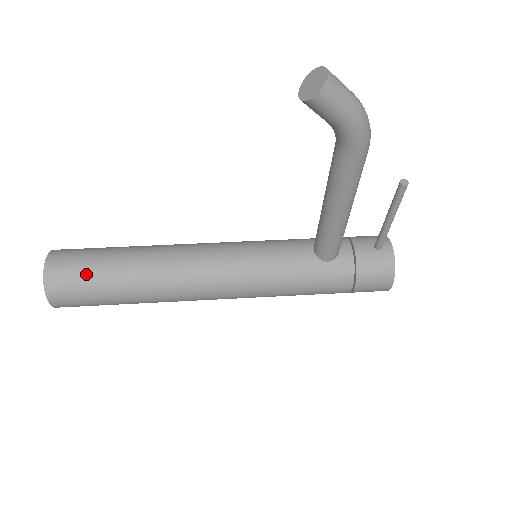
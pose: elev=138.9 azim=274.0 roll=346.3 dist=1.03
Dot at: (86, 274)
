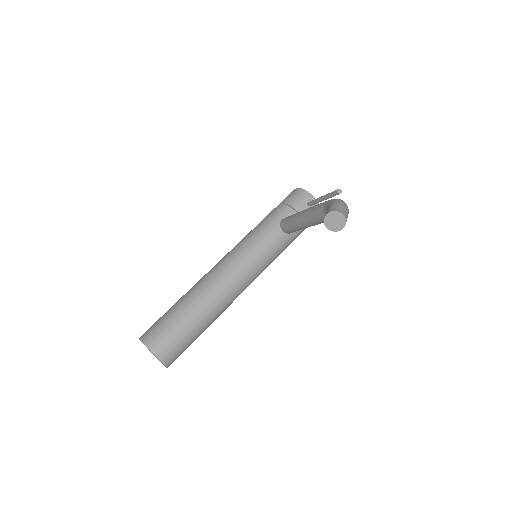
Dot at: (184, 341)
